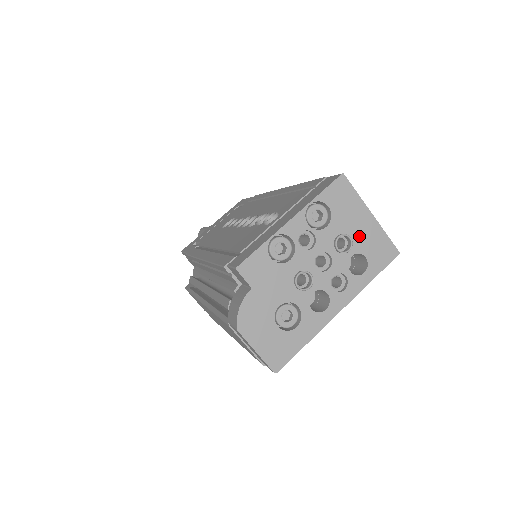
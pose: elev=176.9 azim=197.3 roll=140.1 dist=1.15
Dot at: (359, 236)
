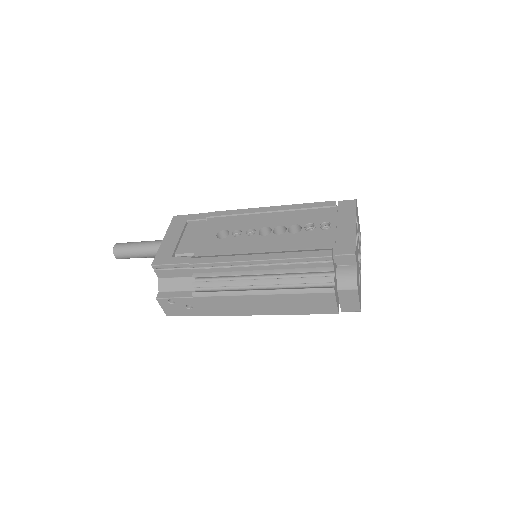
Dot at: occluded
